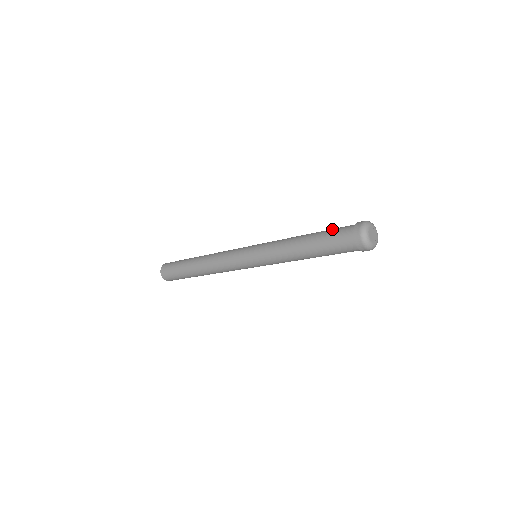
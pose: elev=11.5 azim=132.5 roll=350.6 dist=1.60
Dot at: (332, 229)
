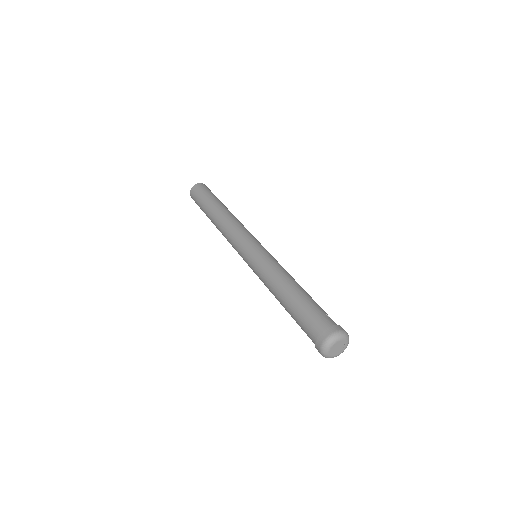
Dot at: (314, 307)
